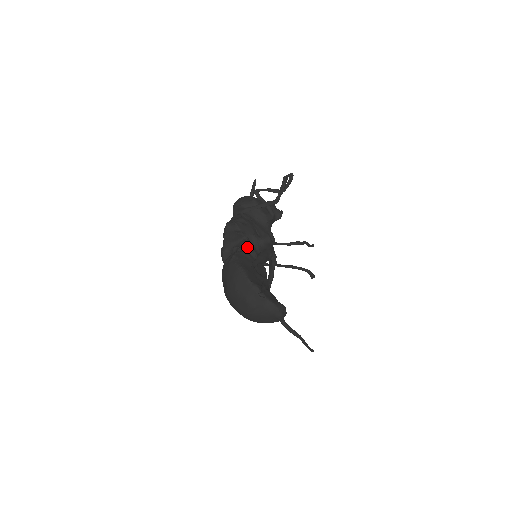
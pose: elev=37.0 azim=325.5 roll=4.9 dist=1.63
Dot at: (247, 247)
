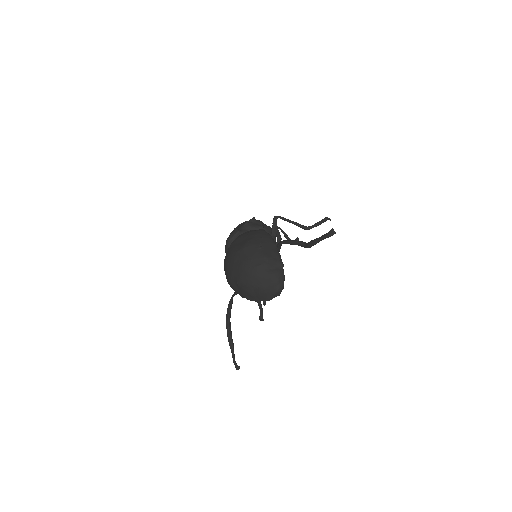
Dot at: occluded
